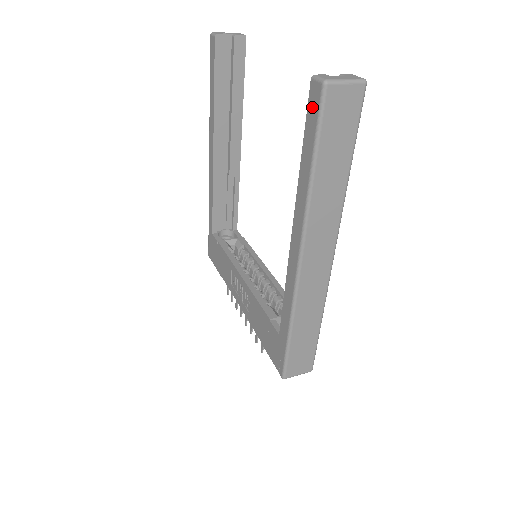
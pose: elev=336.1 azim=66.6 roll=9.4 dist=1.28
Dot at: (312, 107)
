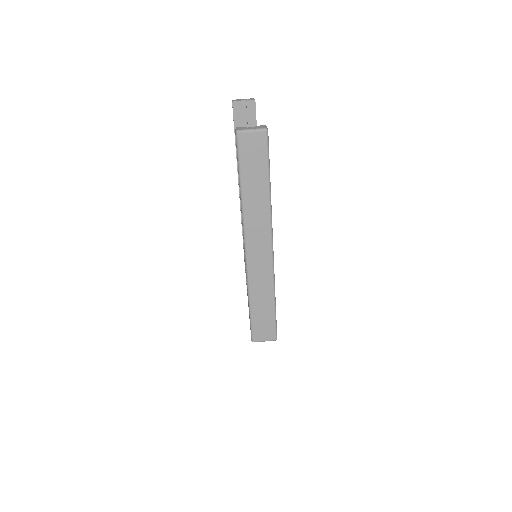
Dot at: (236, 147)
